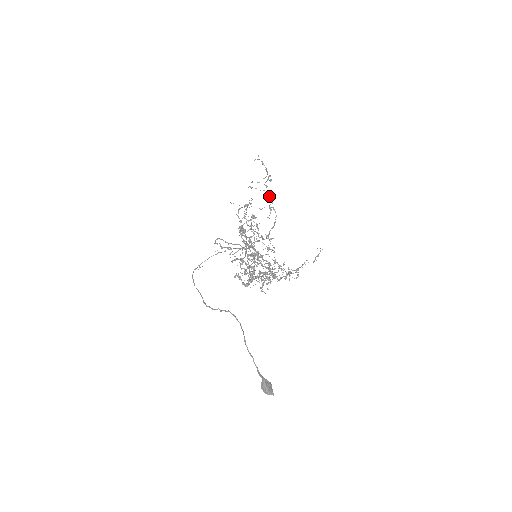
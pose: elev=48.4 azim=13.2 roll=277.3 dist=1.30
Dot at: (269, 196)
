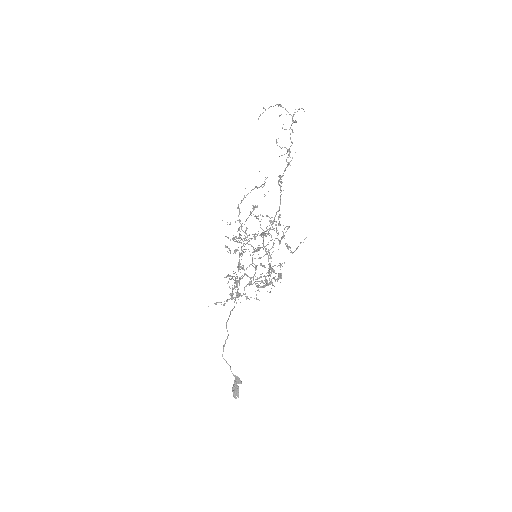
Dot at: occluded
